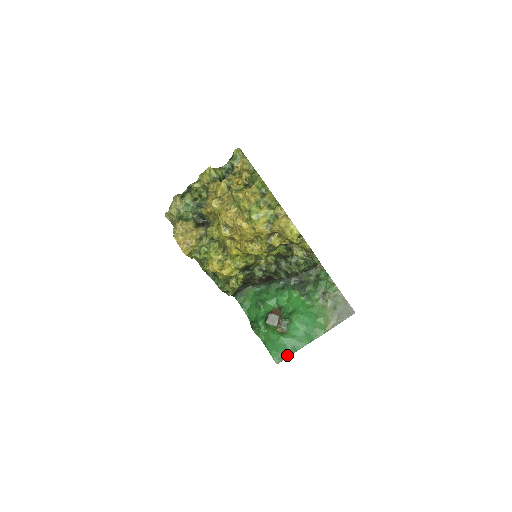
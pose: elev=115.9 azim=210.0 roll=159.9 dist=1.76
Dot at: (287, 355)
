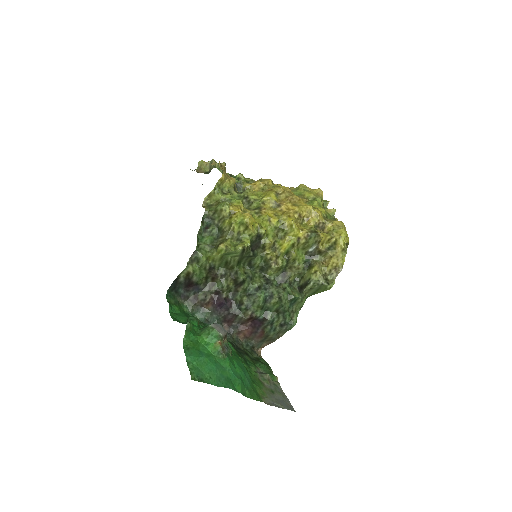
Dot at: (210, 381)
